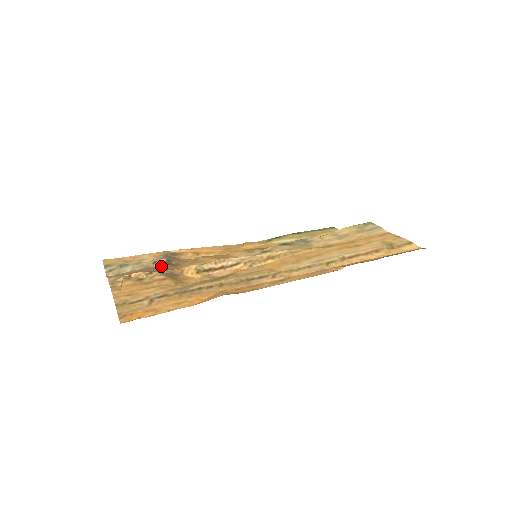
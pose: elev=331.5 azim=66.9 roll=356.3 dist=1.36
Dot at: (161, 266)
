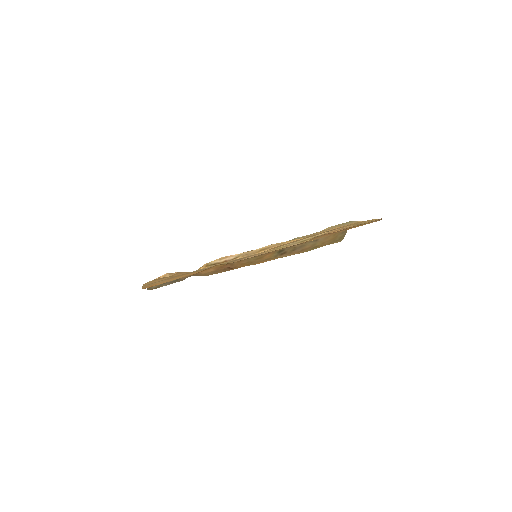
Dot at: (187, 277)
